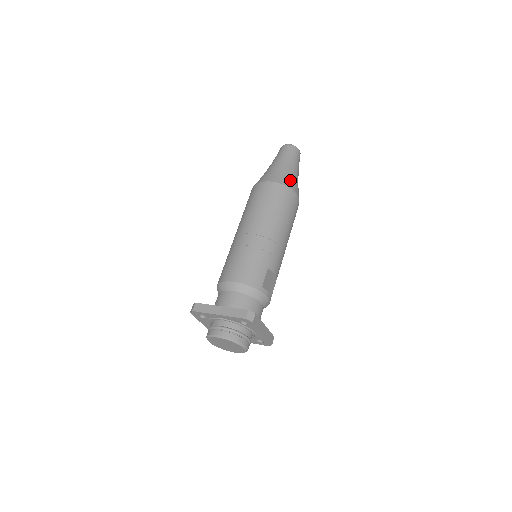
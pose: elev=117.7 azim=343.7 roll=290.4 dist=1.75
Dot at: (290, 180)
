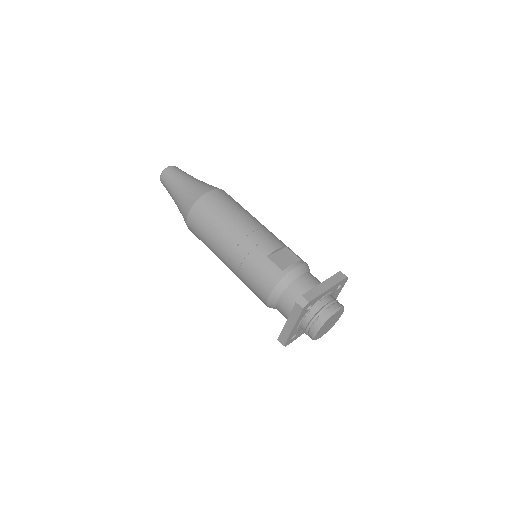
Dot at: (192, 194)
